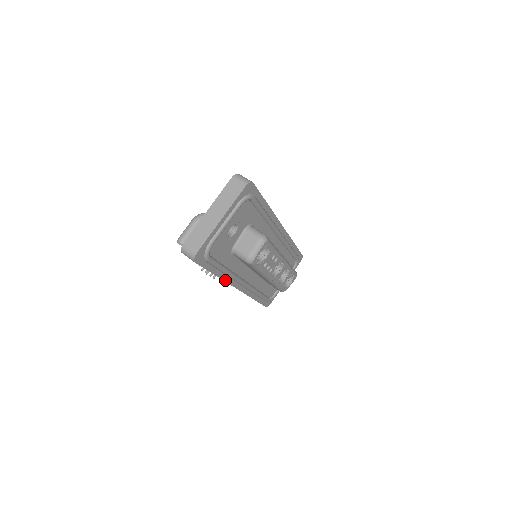
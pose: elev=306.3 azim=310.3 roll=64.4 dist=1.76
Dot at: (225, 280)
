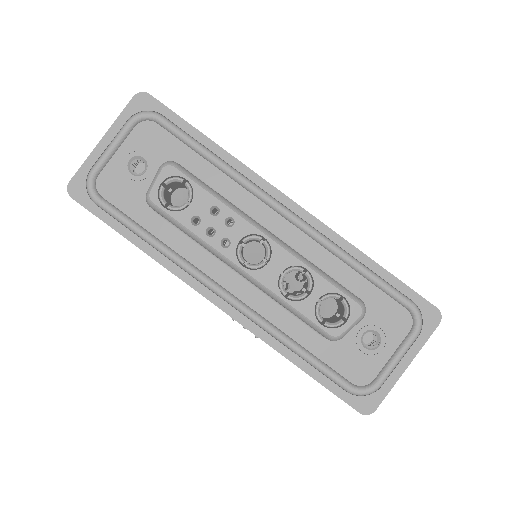
Dot at: (162, 263)
